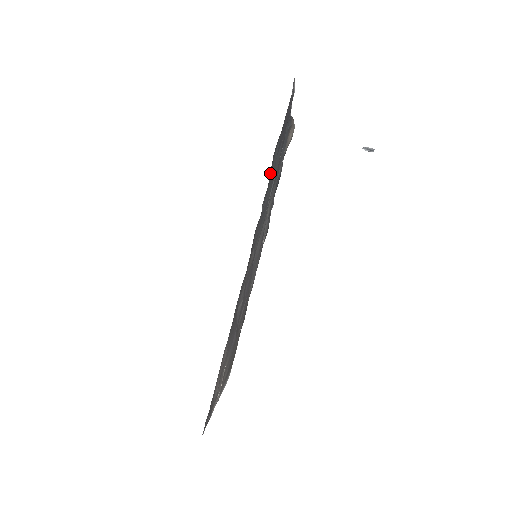
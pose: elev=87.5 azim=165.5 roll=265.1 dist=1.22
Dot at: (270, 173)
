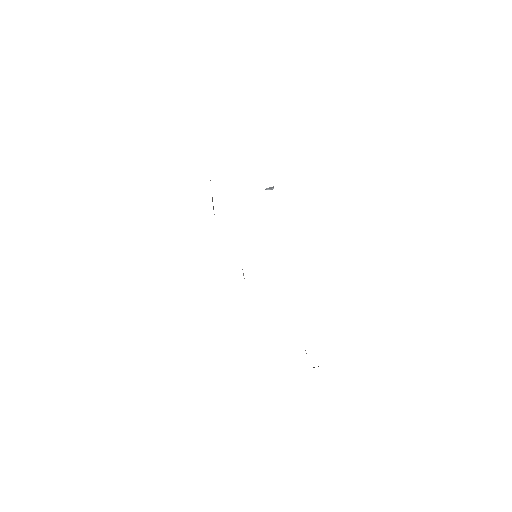
Dot at: occluded
